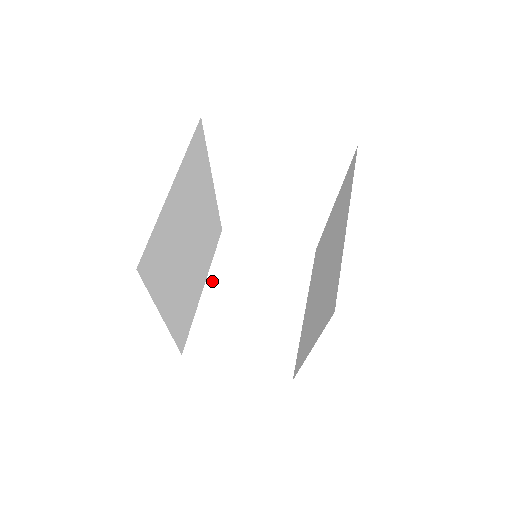
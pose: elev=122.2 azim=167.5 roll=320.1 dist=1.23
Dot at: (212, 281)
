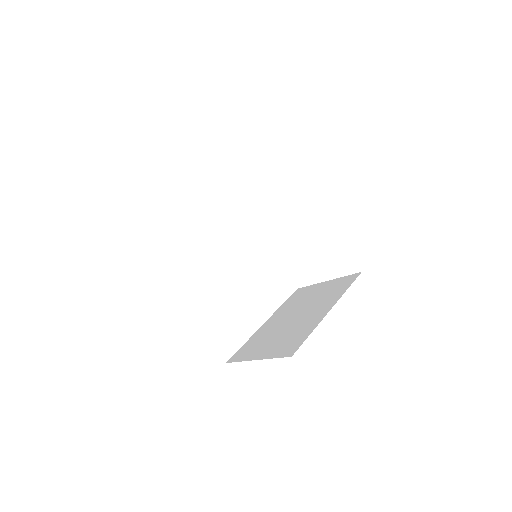
Dot at: (272, 317)
